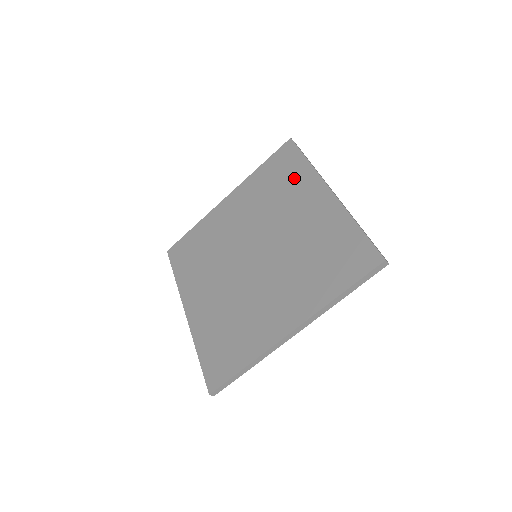
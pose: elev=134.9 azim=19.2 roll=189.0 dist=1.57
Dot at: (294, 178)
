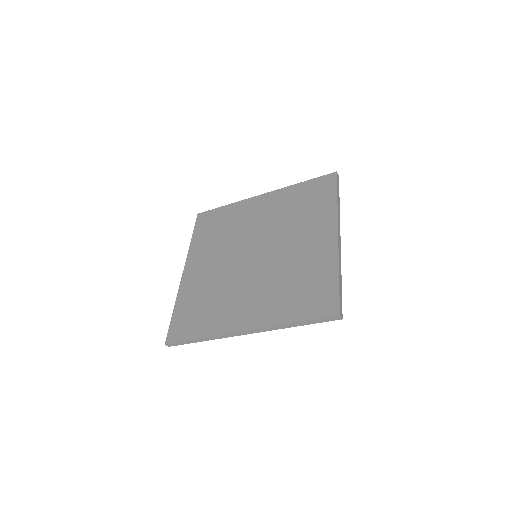
Dot at: (318, 208)
